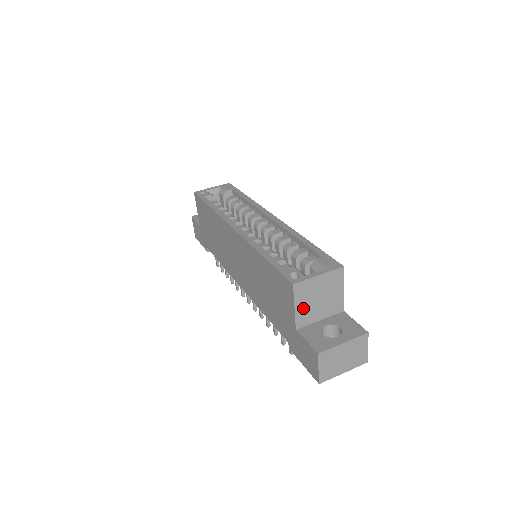
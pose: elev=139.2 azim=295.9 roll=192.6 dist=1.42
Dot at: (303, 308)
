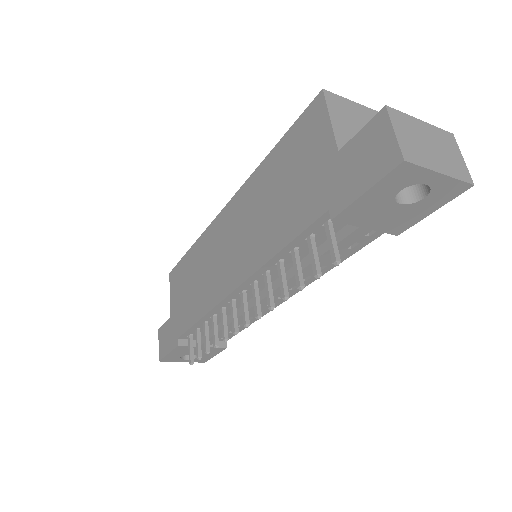
Dot at: (343, 128)
